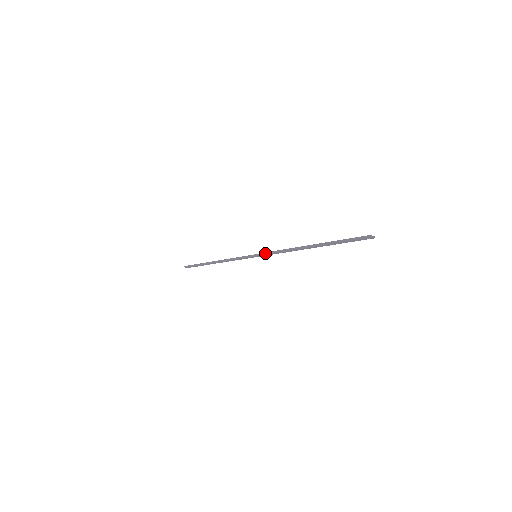
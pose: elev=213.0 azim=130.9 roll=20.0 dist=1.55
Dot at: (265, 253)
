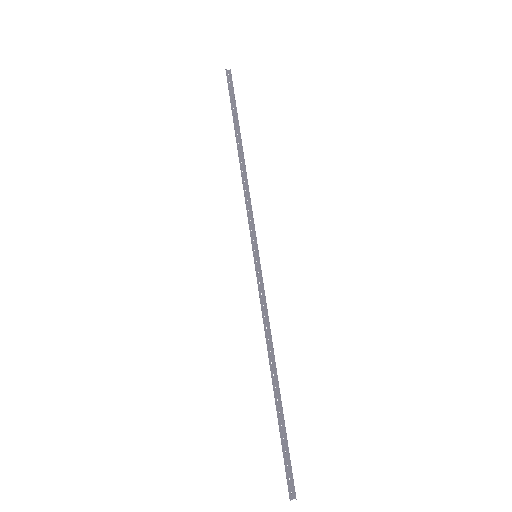
Dot at: (257, 281)
